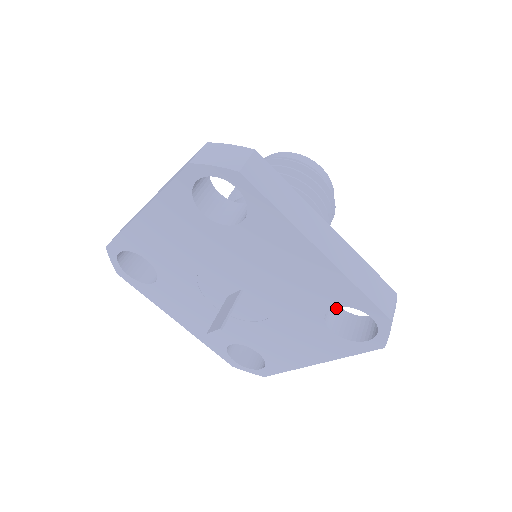
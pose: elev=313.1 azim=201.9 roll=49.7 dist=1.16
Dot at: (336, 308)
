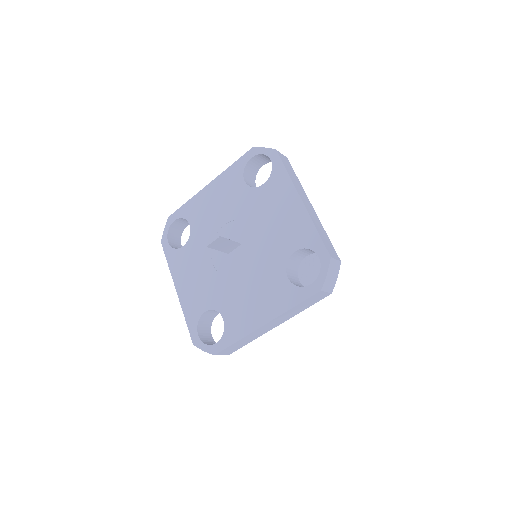
Dot at: (297, 278)
